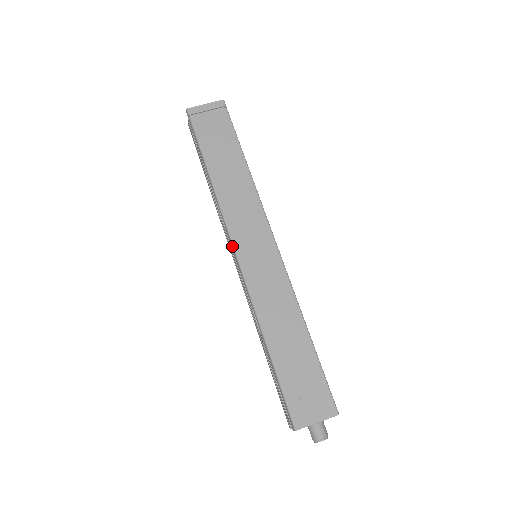
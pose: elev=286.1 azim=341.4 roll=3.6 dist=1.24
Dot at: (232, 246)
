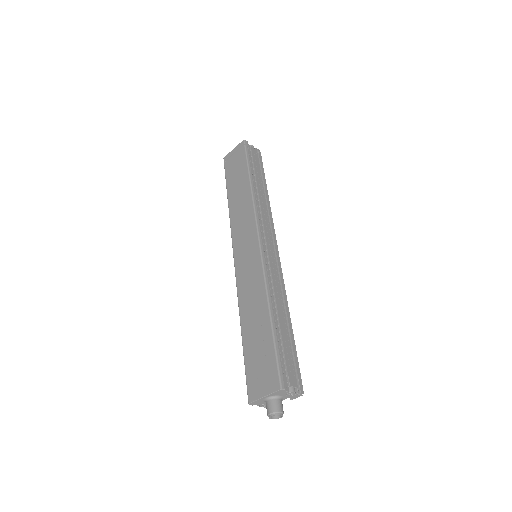
Dot at: (233, 252)
